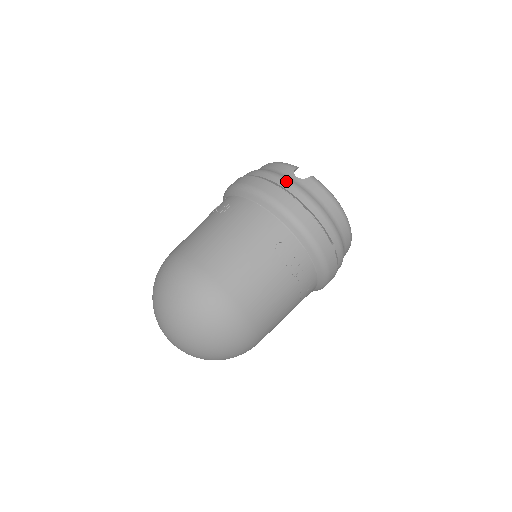
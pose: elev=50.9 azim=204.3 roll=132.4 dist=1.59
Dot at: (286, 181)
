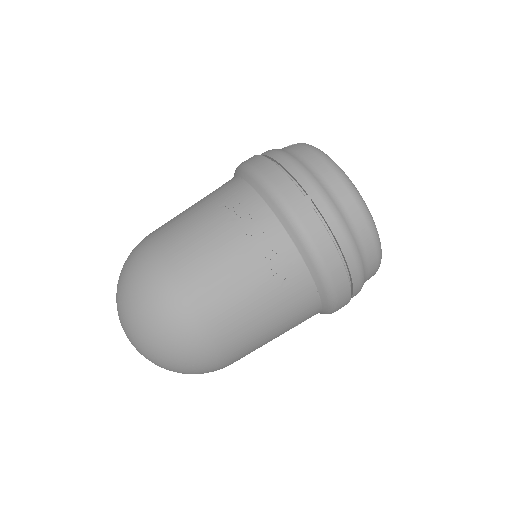
Dot at: (268, 150)
